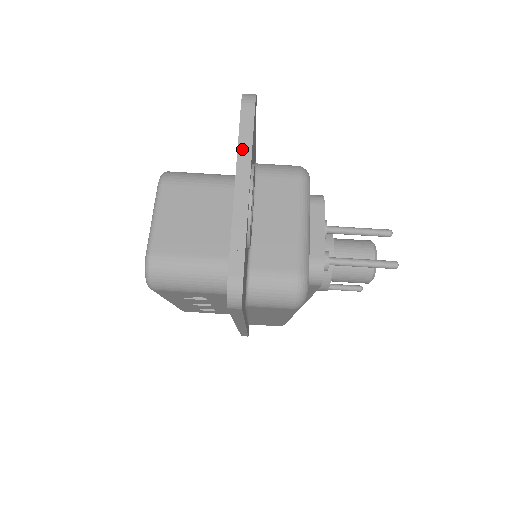
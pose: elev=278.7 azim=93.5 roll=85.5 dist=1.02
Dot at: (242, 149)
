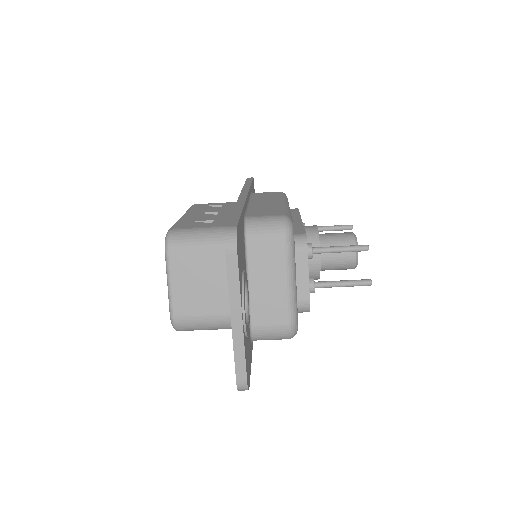
Dot at: (232, 290)
